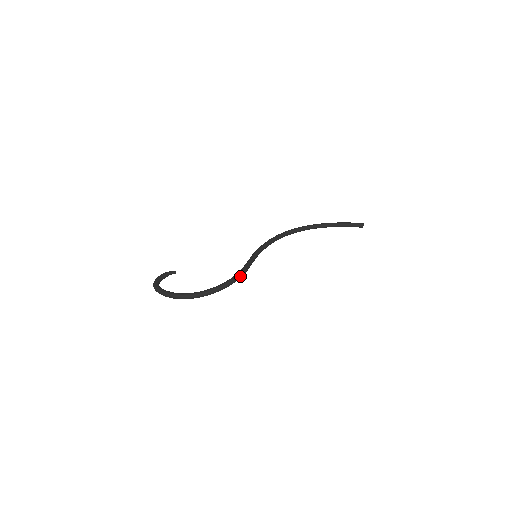
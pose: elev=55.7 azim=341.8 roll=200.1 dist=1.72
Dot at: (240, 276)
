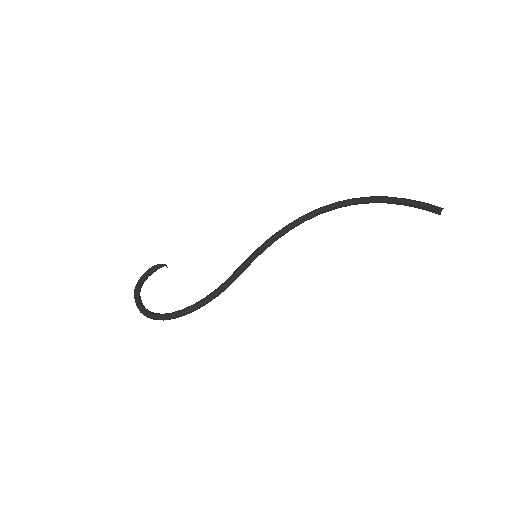
Dot at: (215, 296)
